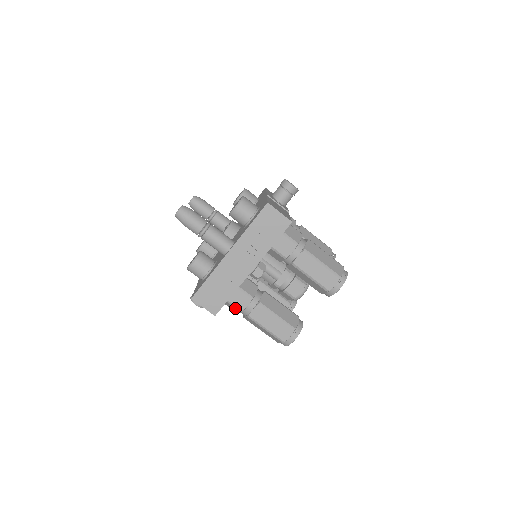
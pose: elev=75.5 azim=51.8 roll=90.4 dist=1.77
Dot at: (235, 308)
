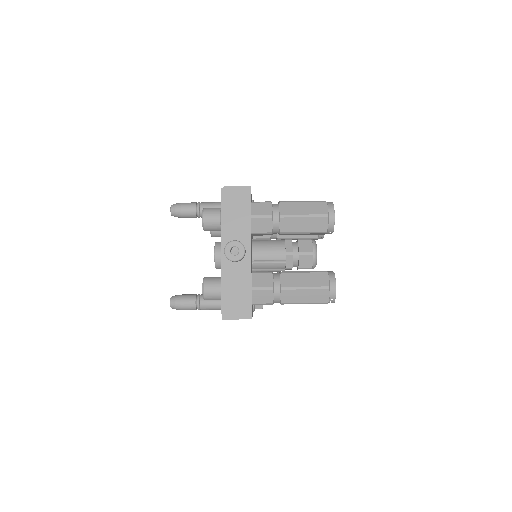
Dot at: occluded
